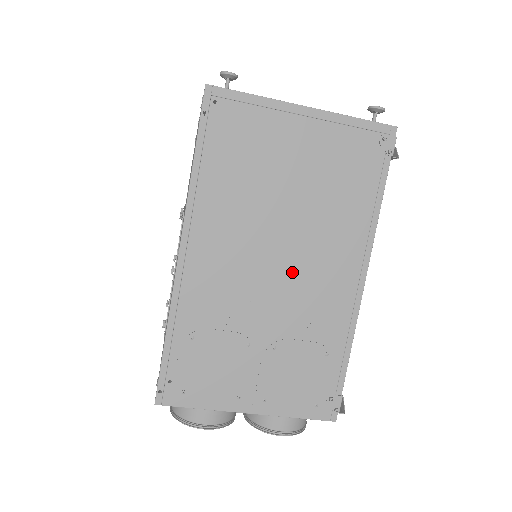
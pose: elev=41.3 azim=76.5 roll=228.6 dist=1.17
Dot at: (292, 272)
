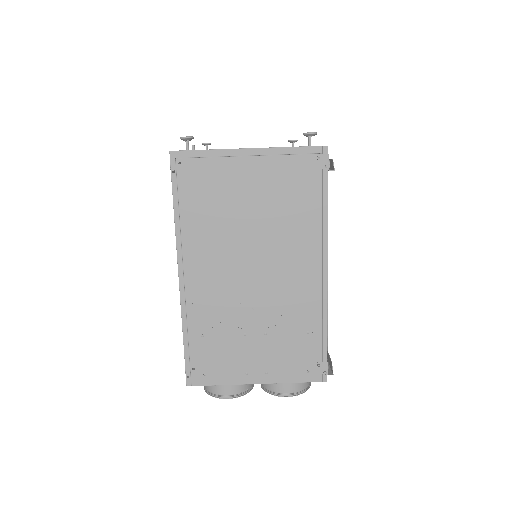
Dot at: (267, 275)
